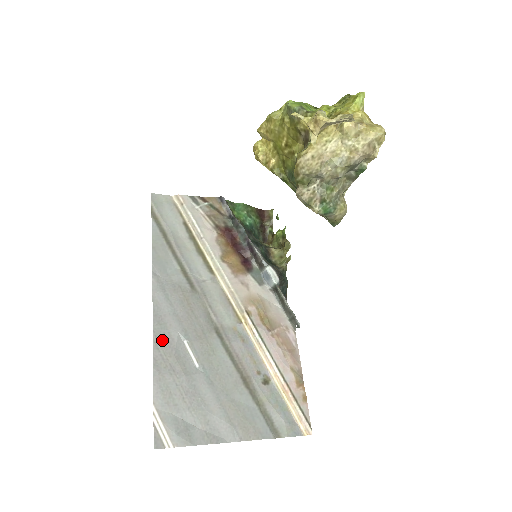
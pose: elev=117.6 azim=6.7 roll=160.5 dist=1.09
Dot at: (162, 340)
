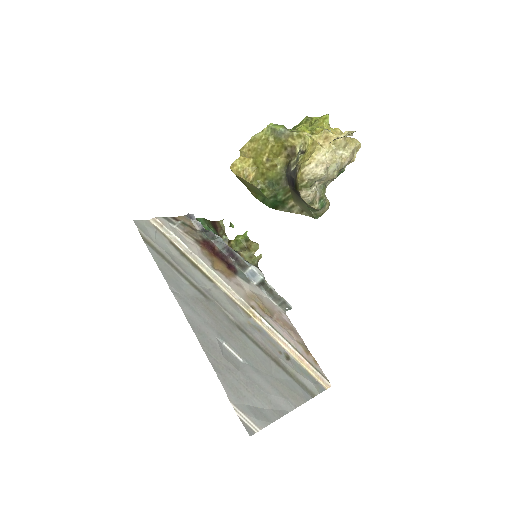
Dot at: (209, 347)
